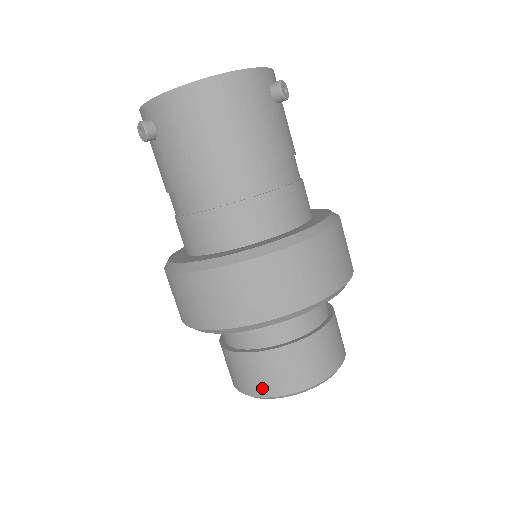
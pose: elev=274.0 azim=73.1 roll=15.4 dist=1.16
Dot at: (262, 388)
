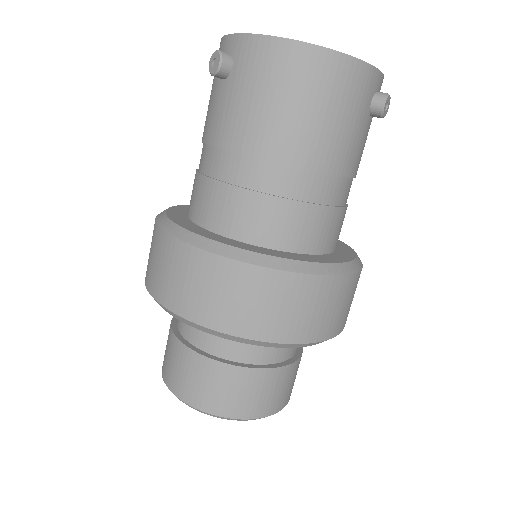
Dot at: (192, 395)
